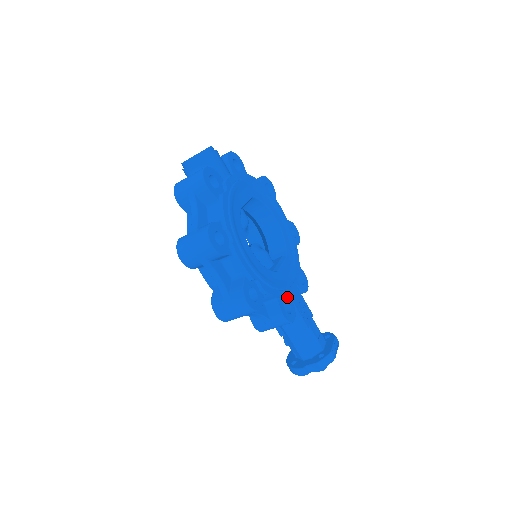
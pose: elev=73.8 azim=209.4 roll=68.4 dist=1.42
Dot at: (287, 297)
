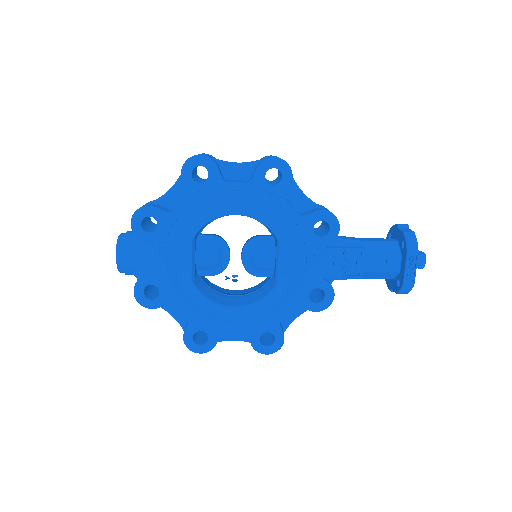
Dot at: (310, 284)
